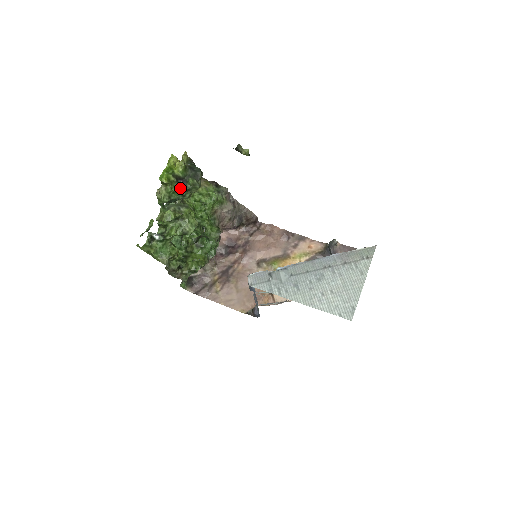
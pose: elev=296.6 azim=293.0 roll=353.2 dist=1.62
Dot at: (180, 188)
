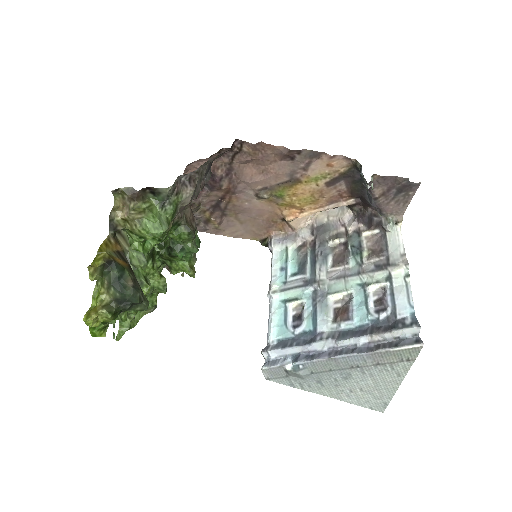
Dot at: (124, 318)
